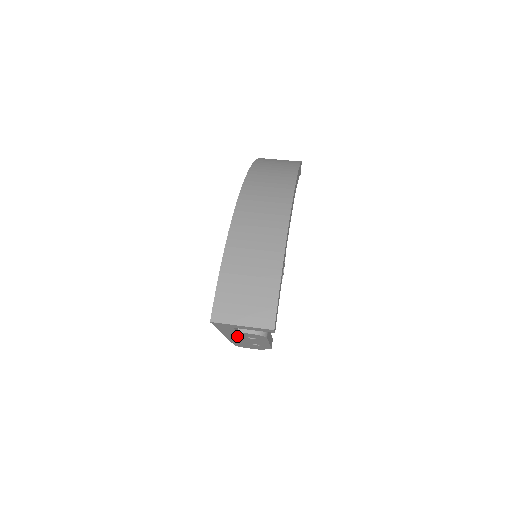
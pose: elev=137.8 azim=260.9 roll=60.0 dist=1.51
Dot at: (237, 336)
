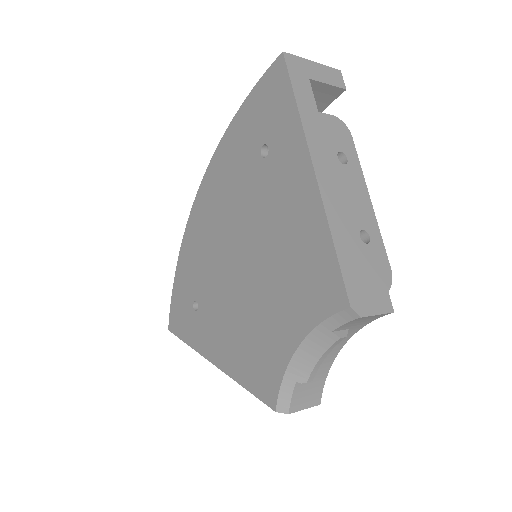
Dot at: (326, 156)
